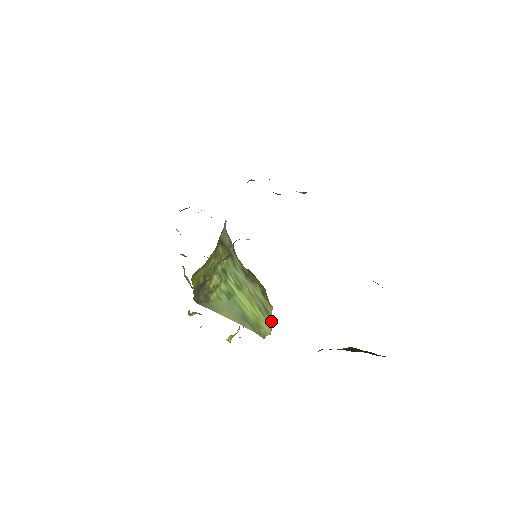
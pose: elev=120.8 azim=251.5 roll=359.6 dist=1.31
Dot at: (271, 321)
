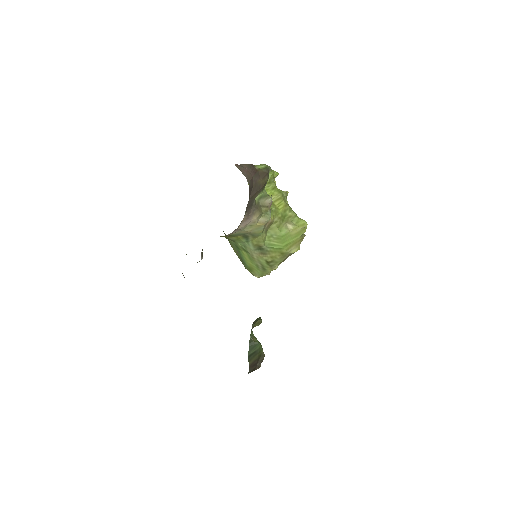
Dot at: (266, 274)
